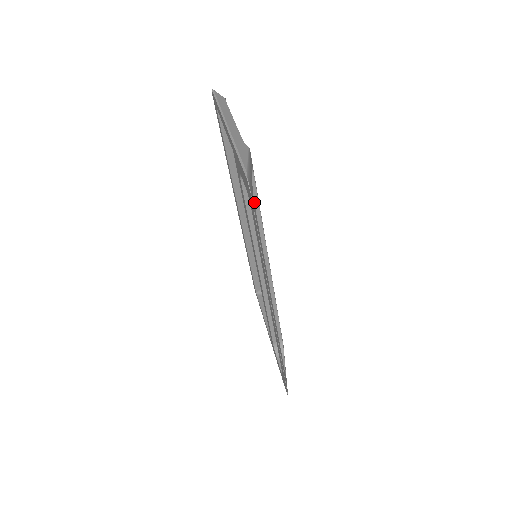
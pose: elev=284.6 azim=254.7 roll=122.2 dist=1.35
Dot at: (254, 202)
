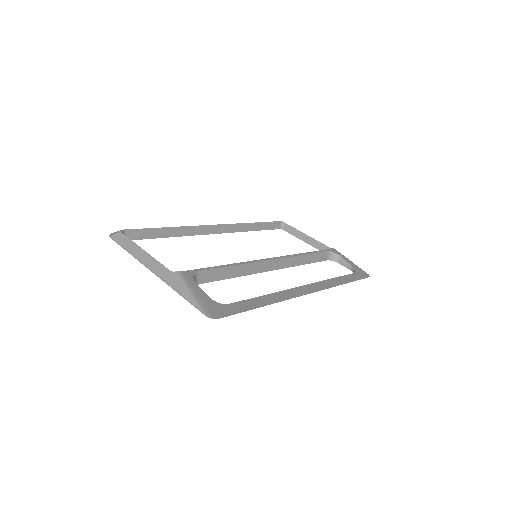
Dot at: (219, 272)
